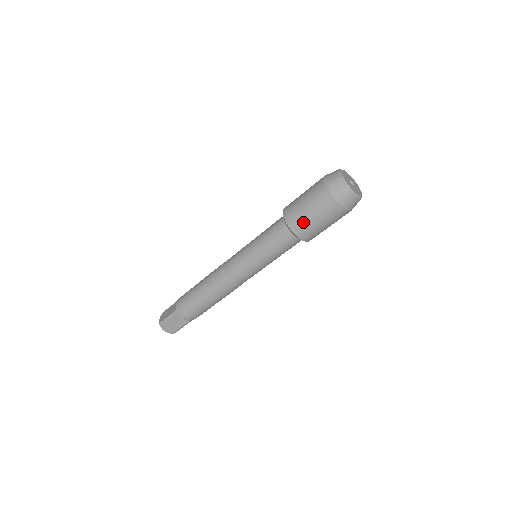
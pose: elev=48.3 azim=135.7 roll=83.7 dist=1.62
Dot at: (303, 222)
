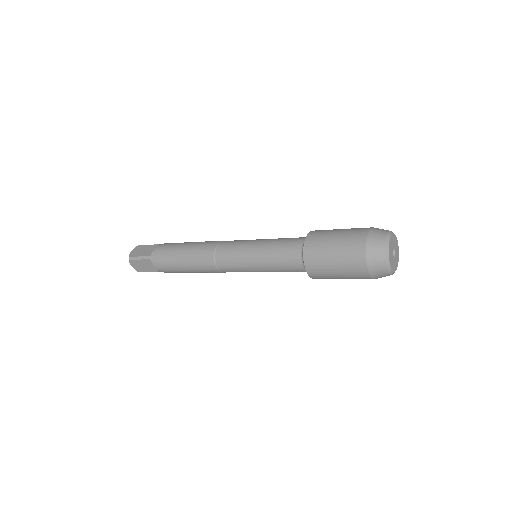
Dot at: (321, 264)
